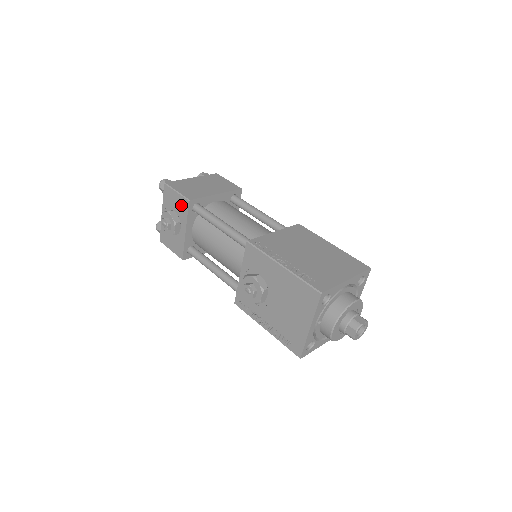
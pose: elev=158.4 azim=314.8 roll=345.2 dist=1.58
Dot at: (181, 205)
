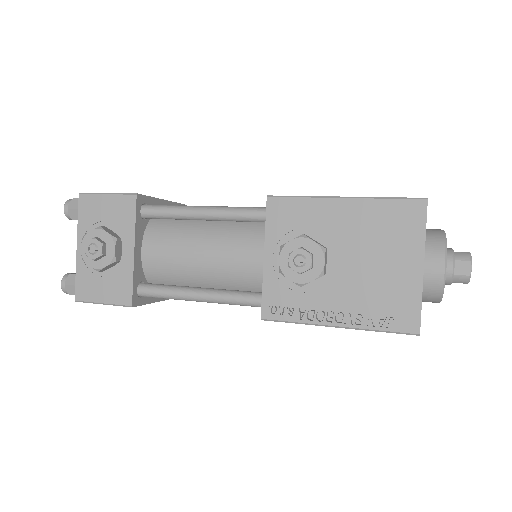
Dot at: (120, 210)
